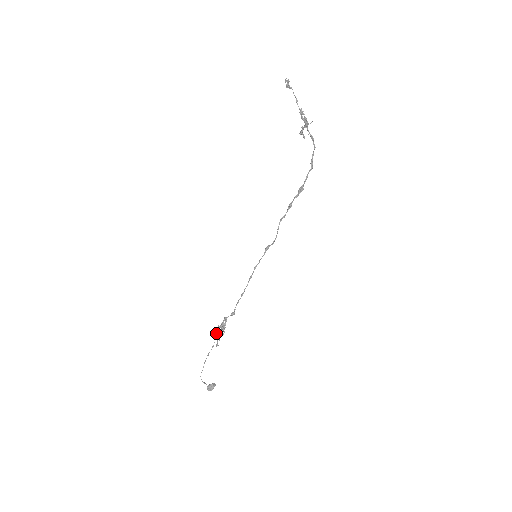
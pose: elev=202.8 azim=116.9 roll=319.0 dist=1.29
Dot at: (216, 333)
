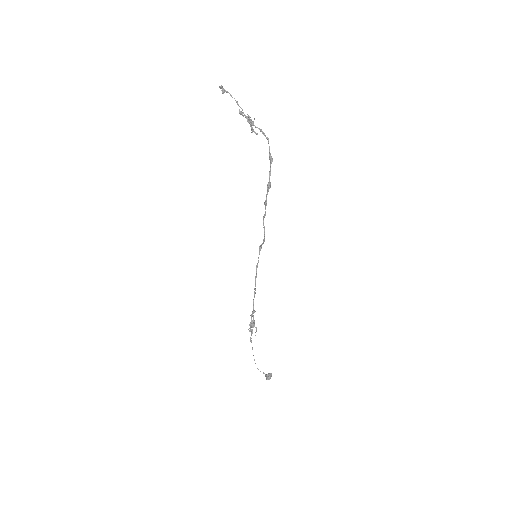
Dot at: (252, 329)
